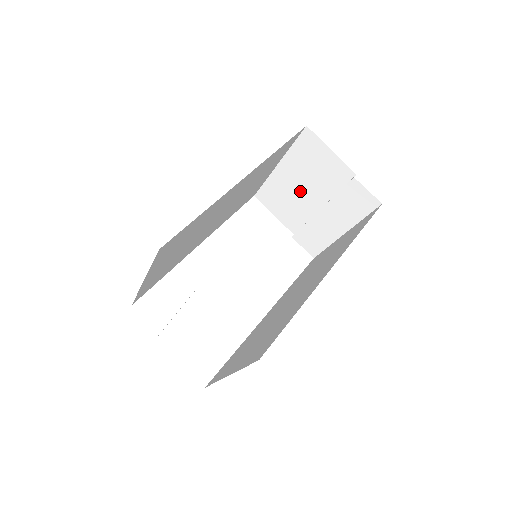
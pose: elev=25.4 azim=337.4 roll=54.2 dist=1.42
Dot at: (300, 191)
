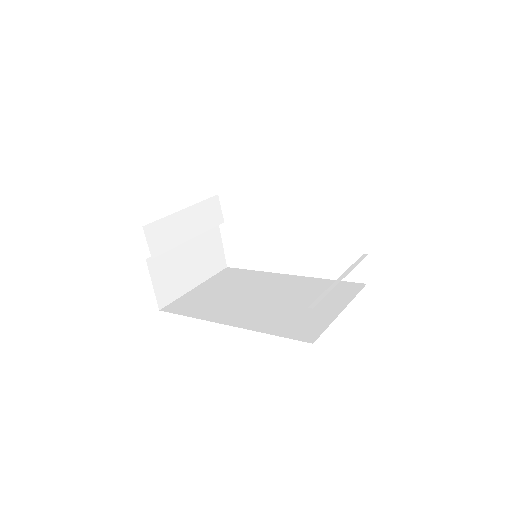
Dot at: occluded
